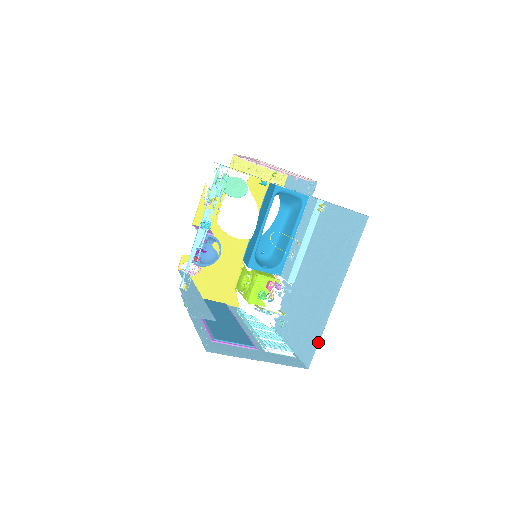
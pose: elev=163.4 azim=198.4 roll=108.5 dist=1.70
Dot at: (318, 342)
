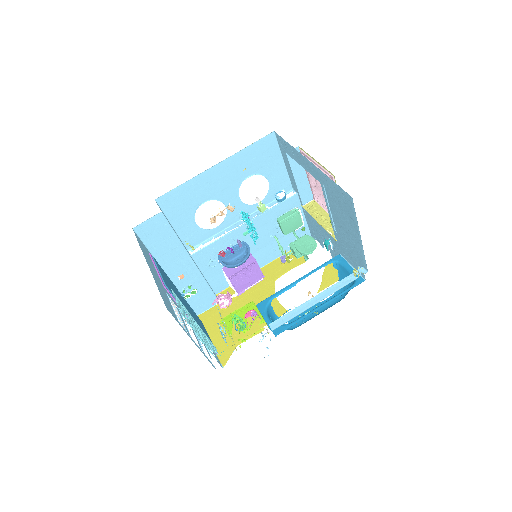
Dot at: occluded
